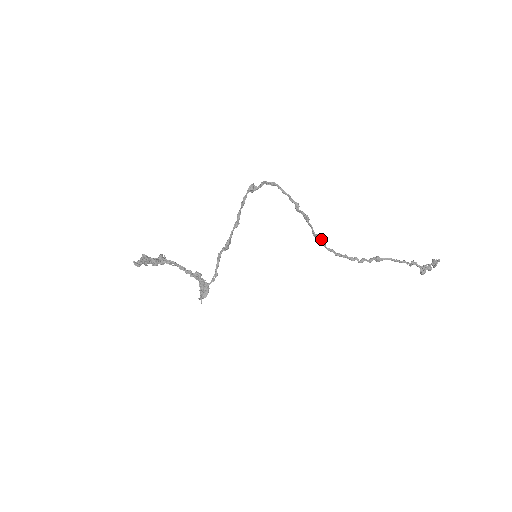
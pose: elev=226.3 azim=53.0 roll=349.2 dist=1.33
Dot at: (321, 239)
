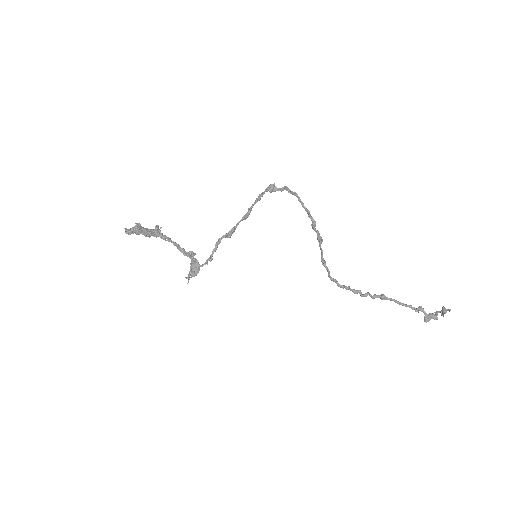
Dot at: (327, 268)
